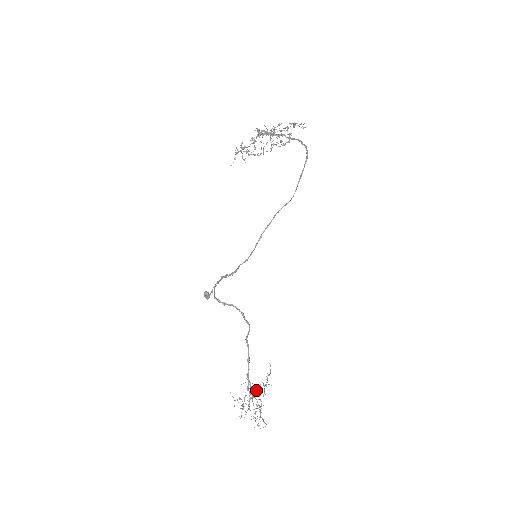
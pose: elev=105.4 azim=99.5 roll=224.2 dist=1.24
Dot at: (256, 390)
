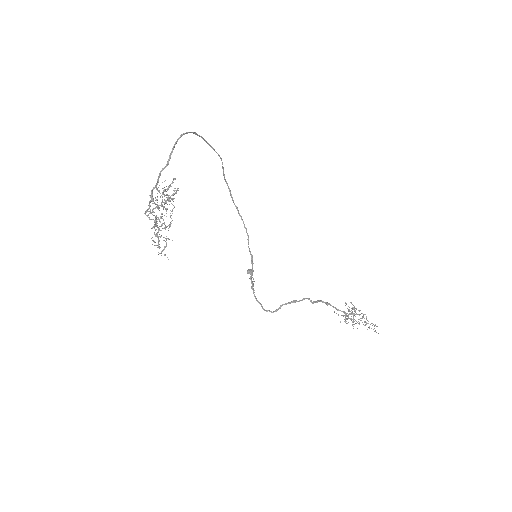
Dot at: occluded
